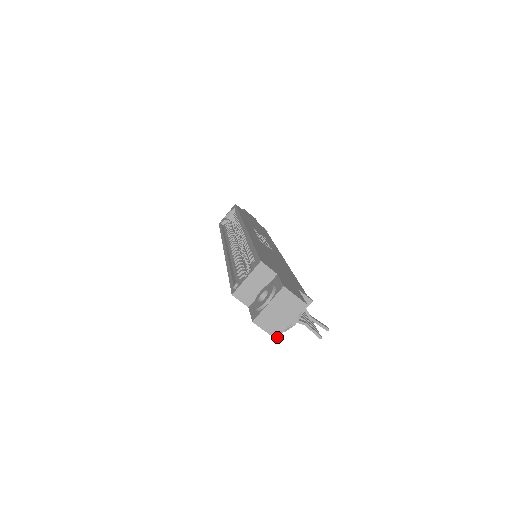
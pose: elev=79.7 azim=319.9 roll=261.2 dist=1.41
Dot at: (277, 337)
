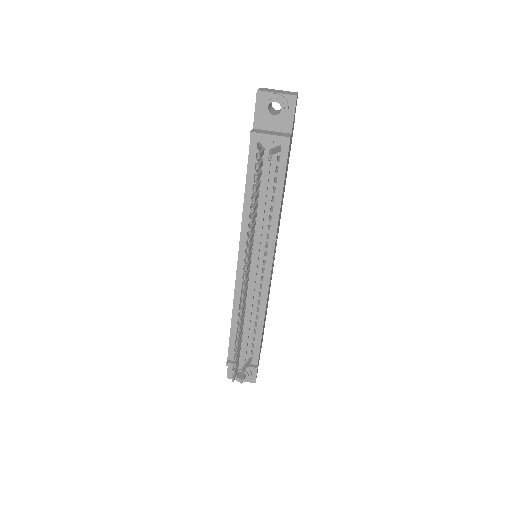
Dot at: (259, 90)
